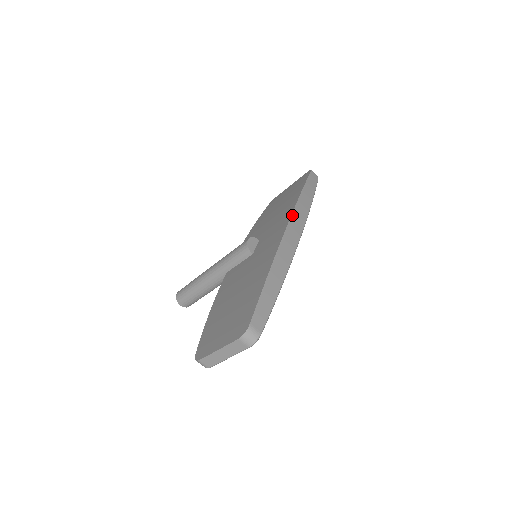
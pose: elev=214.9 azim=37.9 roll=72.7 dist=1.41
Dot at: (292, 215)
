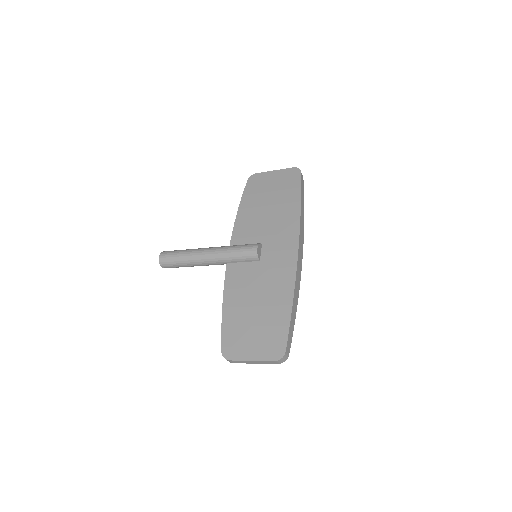
Dot at: (299, 238)
